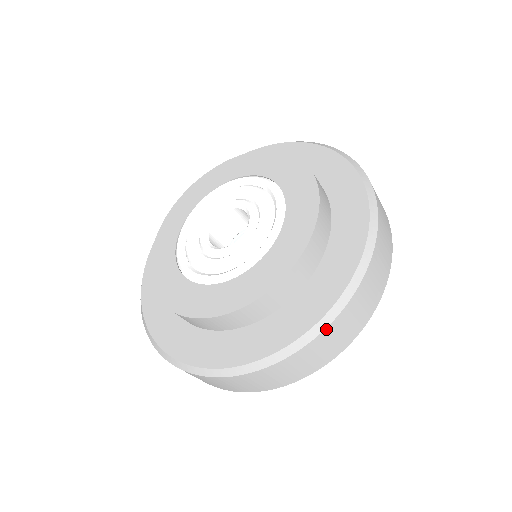
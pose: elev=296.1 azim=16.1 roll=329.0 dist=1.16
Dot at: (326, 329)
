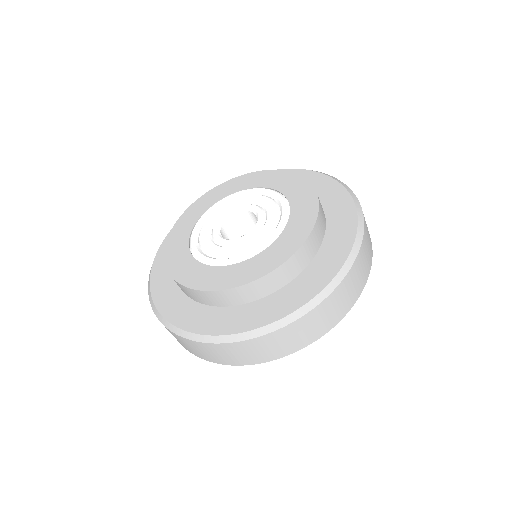
Dot at: occluded
